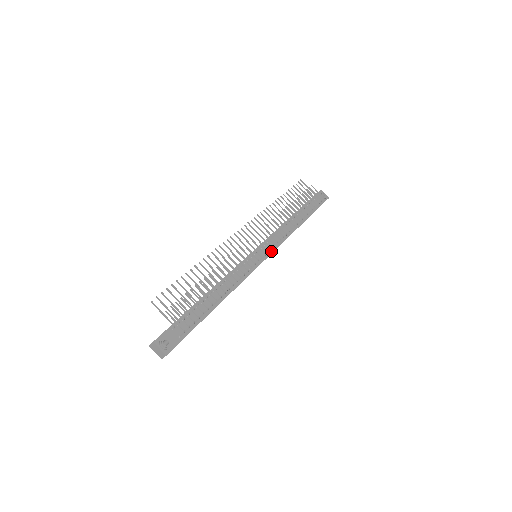
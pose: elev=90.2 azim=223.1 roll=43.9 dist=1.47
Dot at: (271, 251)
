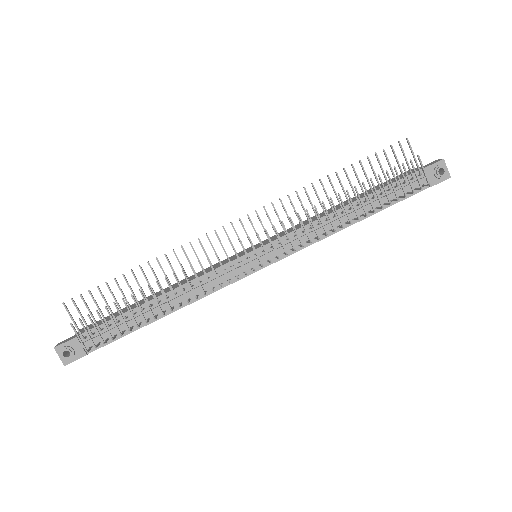
Dot at: occluded
